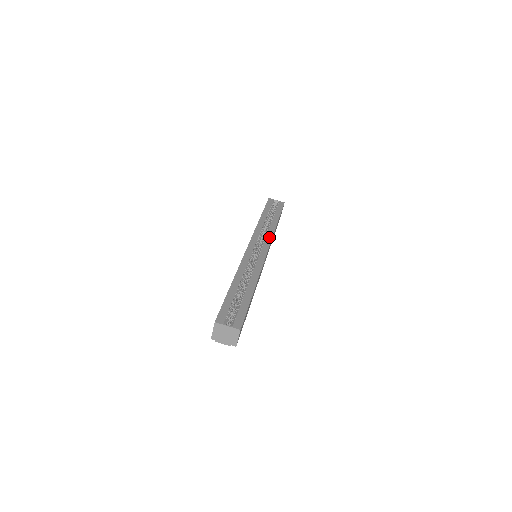
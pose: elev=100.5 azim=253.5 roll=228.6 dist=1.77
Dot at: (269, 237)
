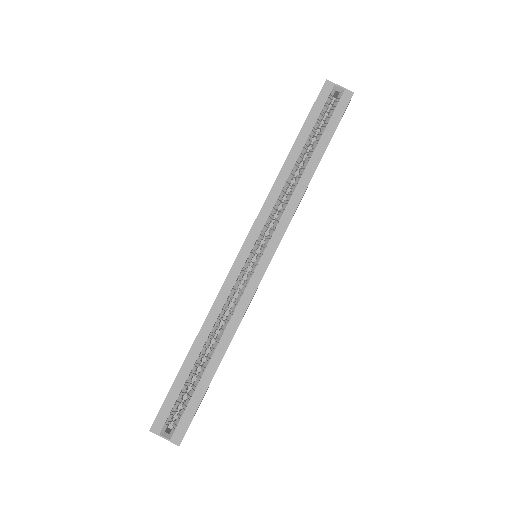
Dot at: (285, 220)
